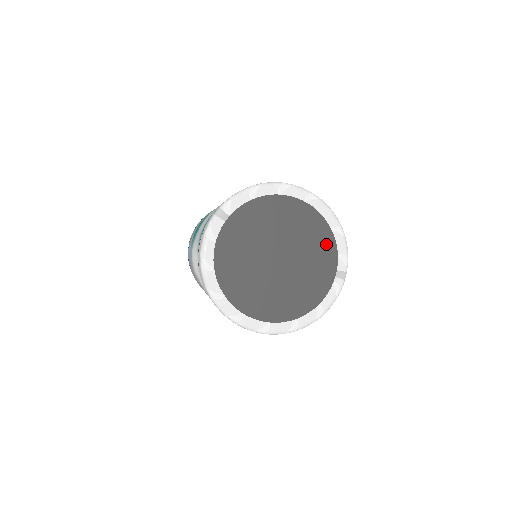
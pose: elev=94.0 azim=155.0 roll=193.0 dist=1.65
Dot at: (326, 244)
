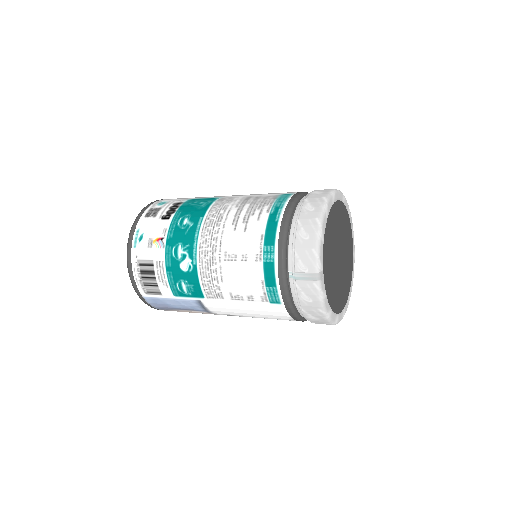
Dot at: (344, 215)
